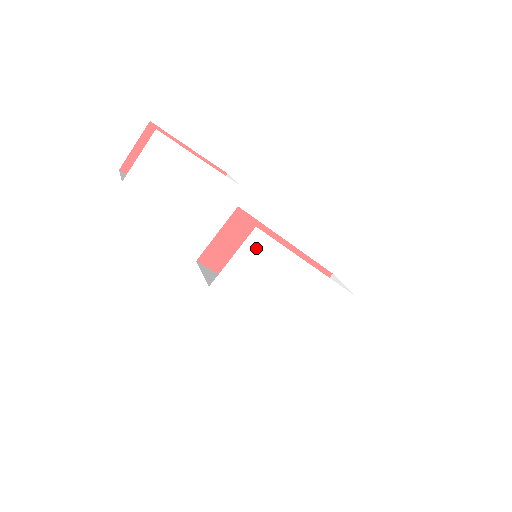
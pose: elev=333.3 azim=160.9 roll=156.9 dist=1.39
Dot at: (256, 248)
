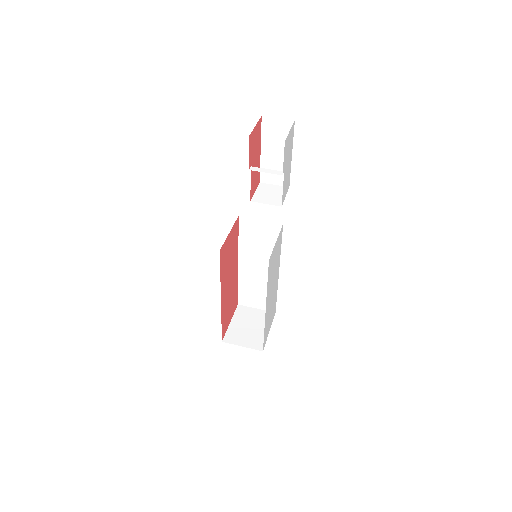
Dot at: (279, 241)
